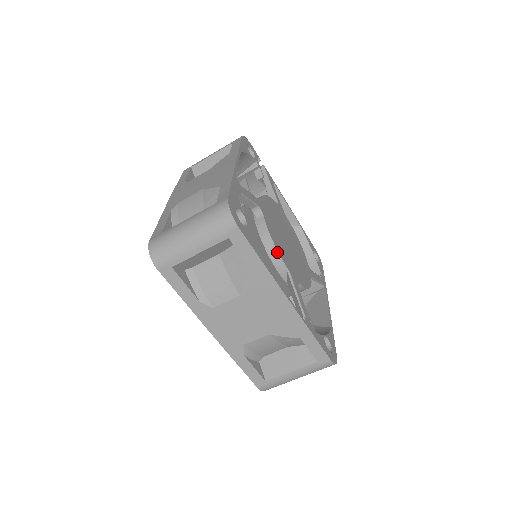
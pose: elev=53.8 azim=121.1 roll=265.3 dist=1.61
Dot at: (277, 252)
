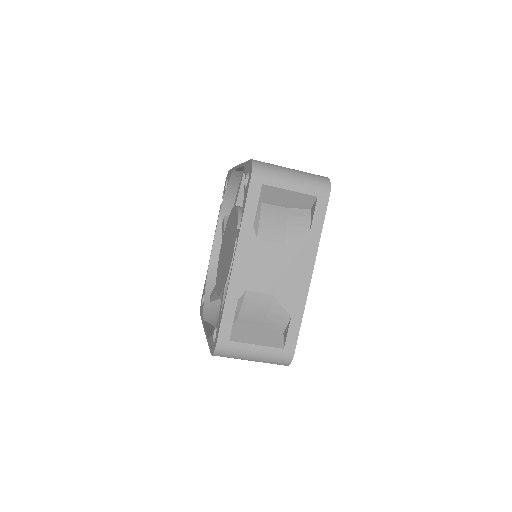
Dot at: occluded
